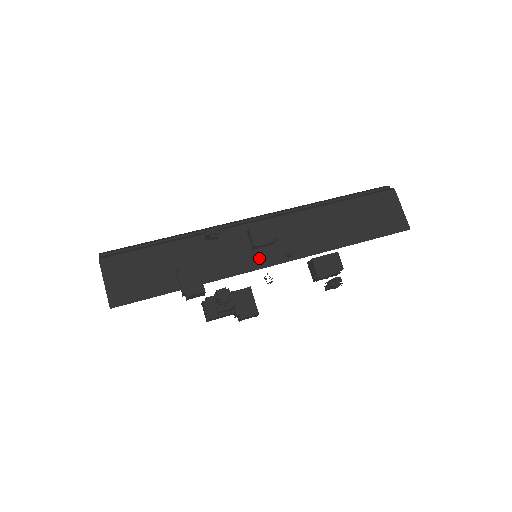
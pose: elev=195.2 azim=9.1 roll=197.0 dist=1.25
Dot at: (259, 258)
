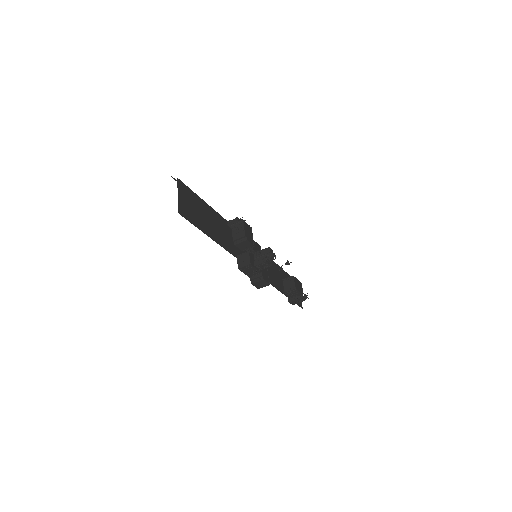
Dot at: occluded
